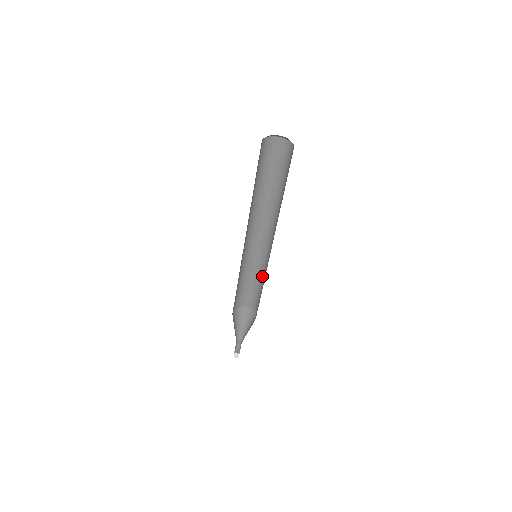
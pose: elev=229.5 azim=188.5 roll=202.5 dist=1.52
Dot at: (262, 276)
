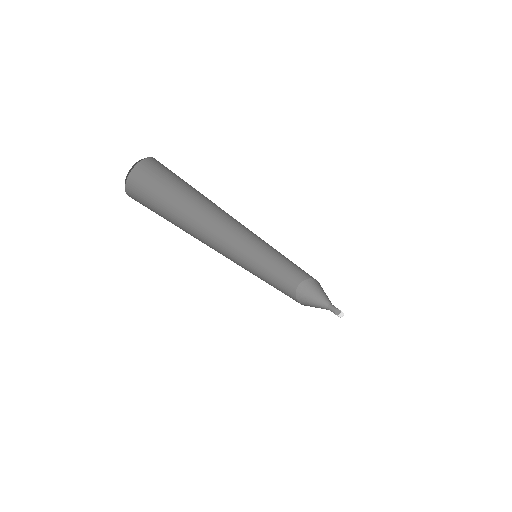
Dot at: occluded
